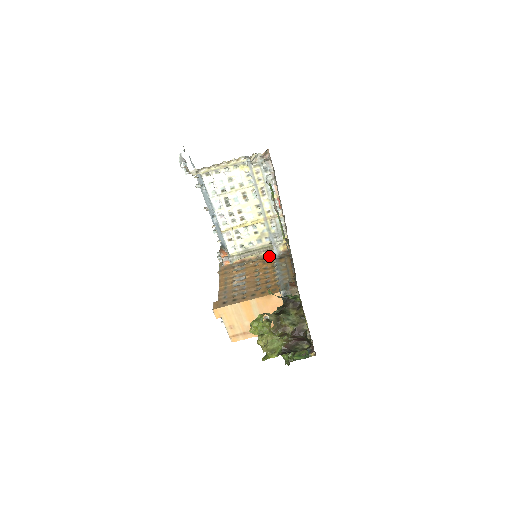
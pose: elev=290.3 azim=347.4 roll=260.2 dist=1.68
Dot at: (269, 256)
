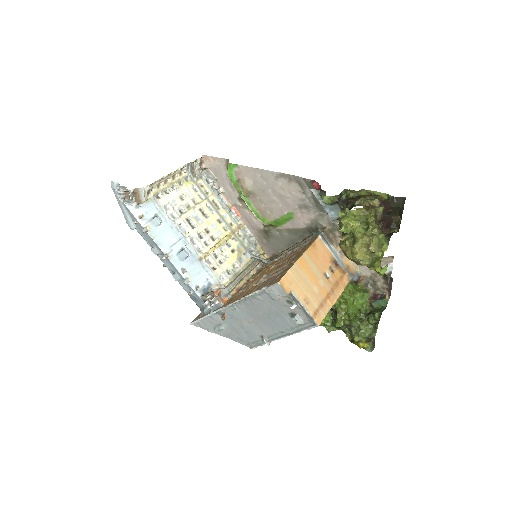
Dot at: (259, 270)
